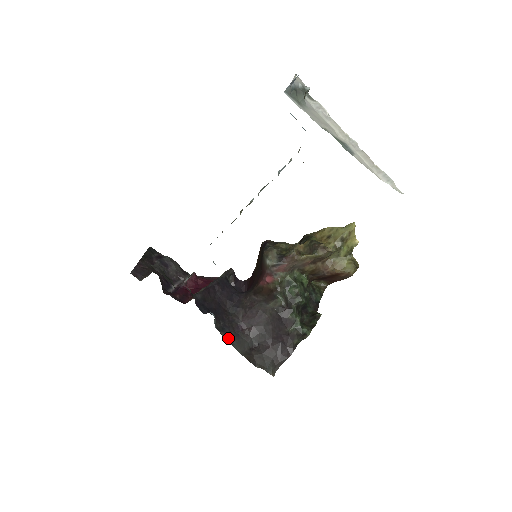
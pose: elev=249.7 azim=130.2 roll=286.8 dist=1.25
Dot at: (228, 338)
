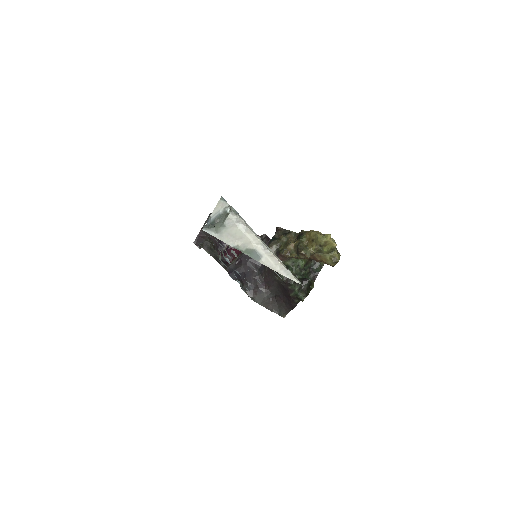
Dot at: (251, 295)
